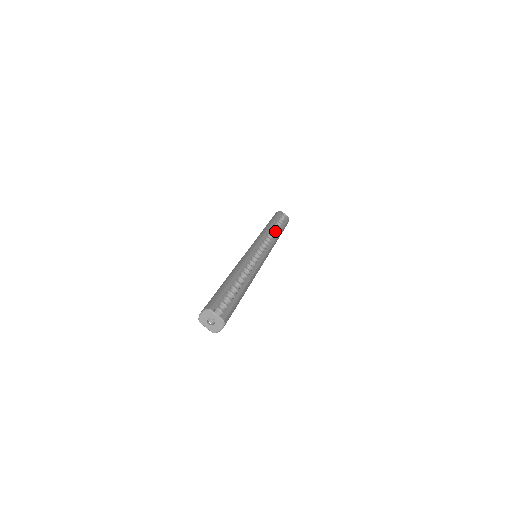
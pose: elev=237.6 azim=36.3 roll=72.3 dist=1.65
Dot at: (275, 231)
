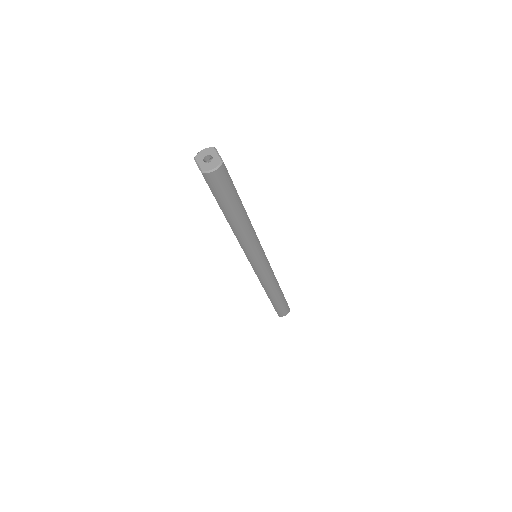
Dot at: occluded
